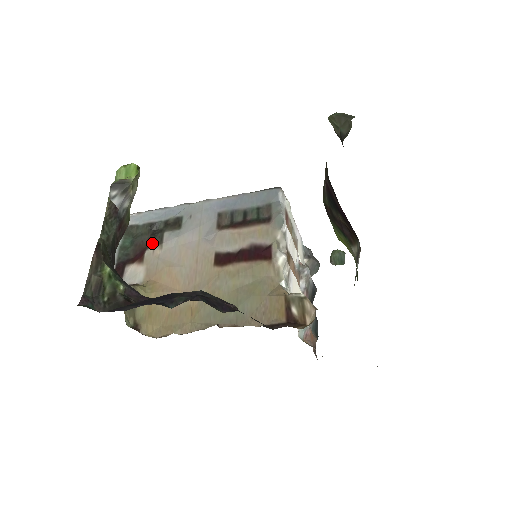
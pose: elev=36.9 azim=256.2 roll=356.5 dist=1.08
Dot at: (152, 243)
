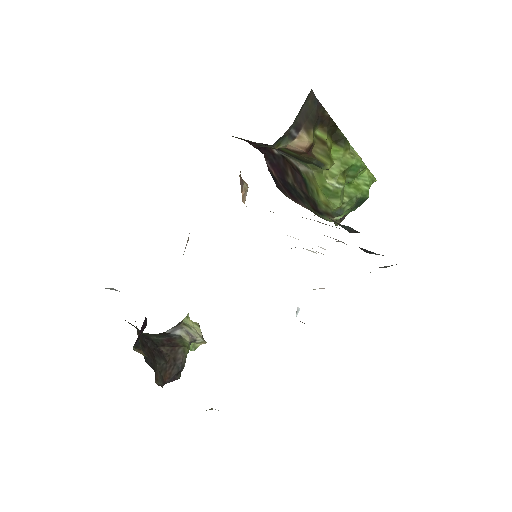
Dot at: occluded
